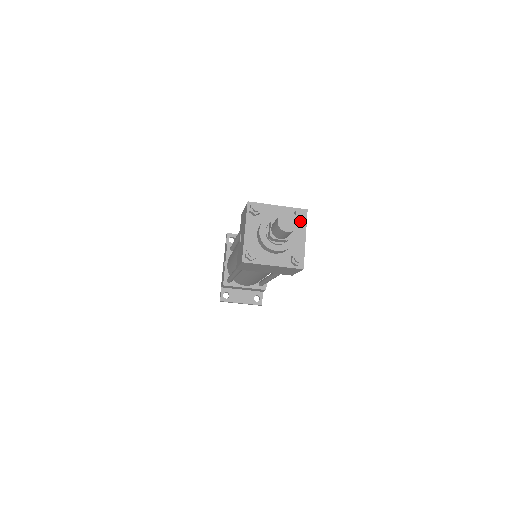
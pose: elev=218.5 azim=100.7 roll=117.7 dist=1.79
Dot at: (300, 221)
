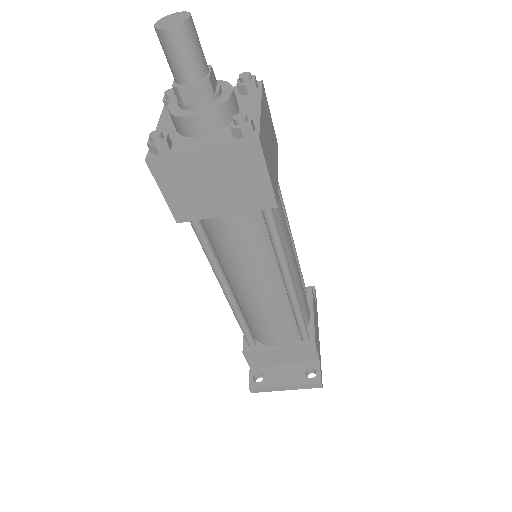
Dot at: (250, 94)
